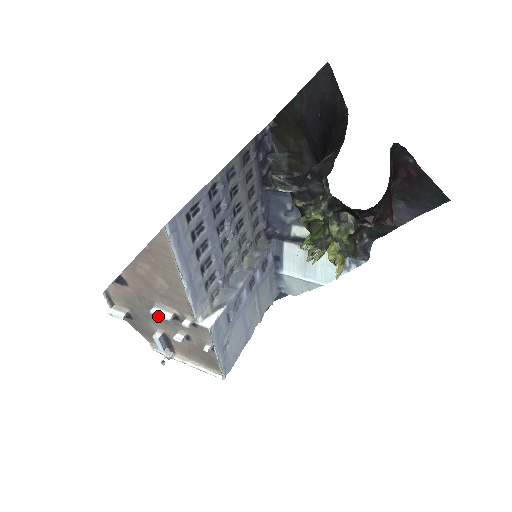
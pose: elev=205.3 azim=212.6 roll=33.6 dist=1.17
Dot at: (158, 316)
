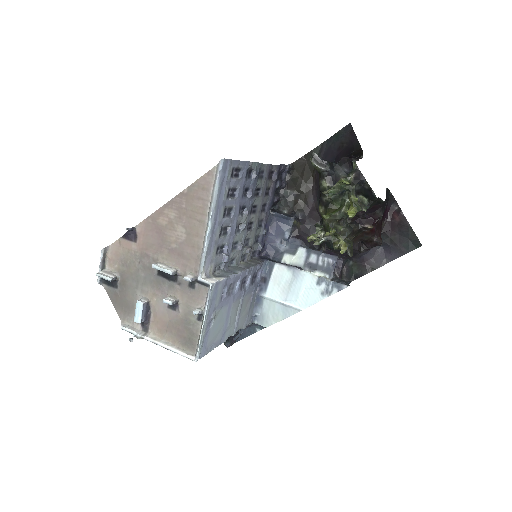
Dot at: (160, 269)
